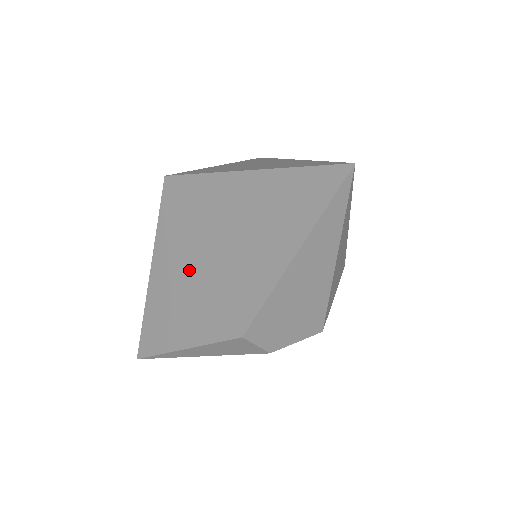
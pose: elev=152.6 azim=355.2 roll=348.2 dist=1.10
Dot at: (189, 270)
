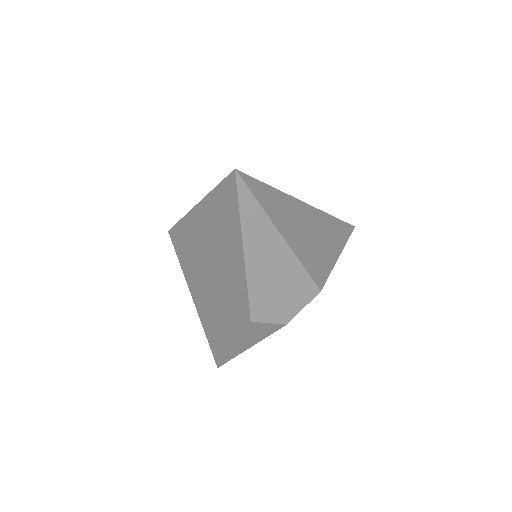
Dot at: (208, 289)
